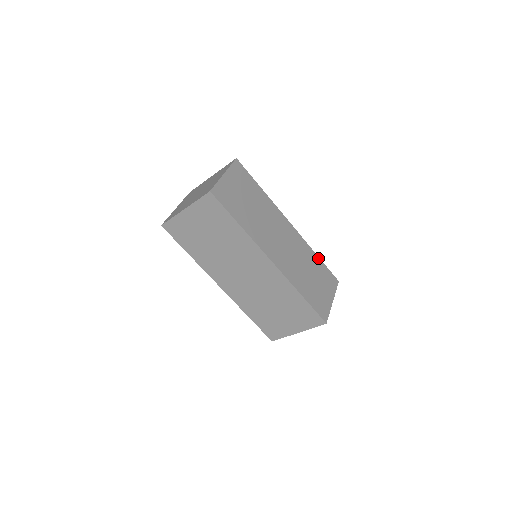
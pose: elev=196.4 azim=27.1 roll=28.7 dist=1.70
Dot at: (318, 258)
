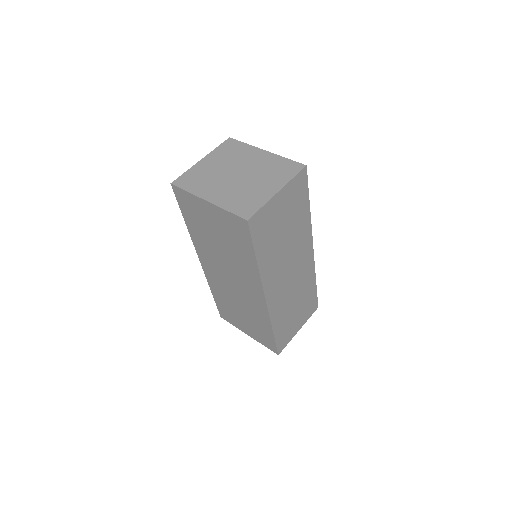
Dot at: (315, 285)
